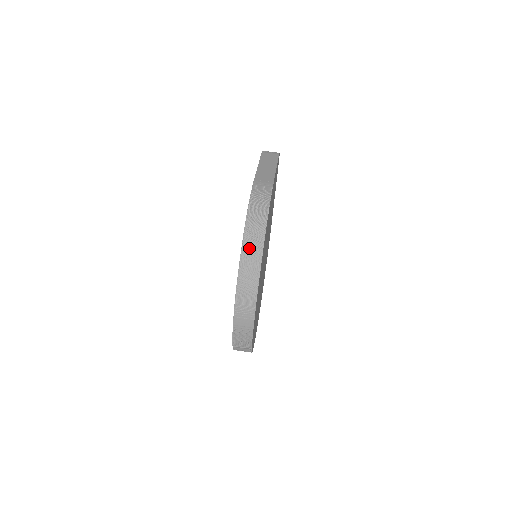
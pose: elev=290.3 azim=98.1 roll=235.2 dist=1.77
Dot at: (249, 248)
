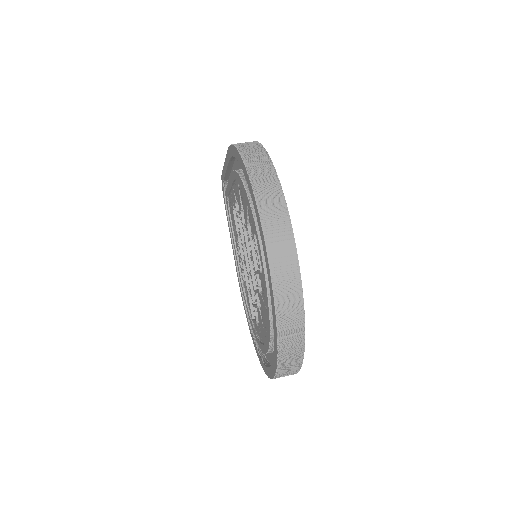
Dot at: (253, 161)
